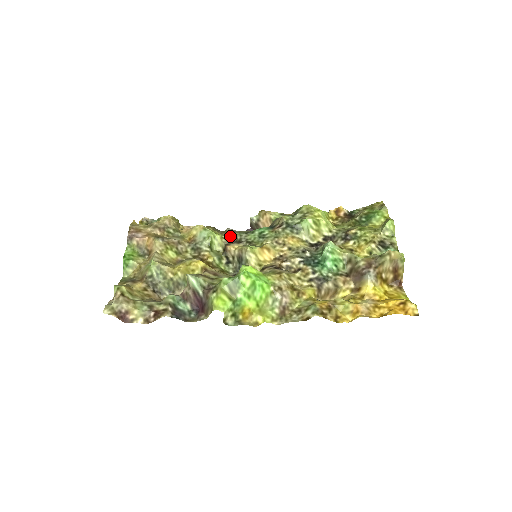
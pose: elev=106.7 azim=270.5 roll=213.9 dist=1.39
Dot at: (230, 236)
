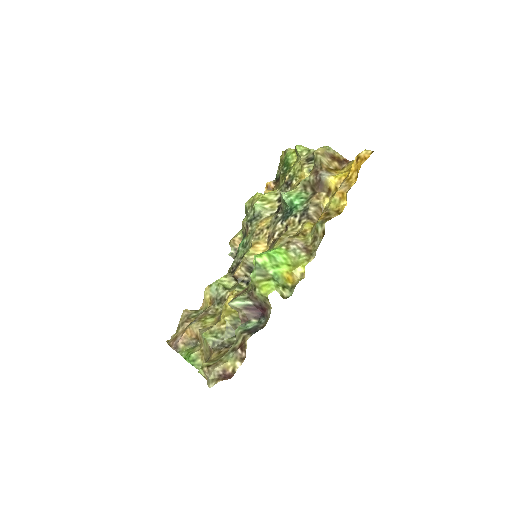
Dot at: (229, 271)
